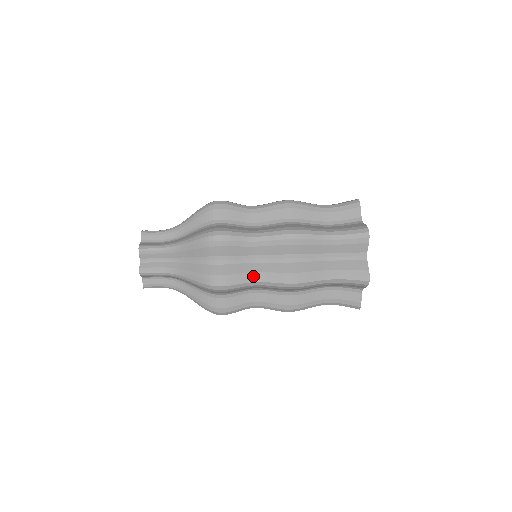
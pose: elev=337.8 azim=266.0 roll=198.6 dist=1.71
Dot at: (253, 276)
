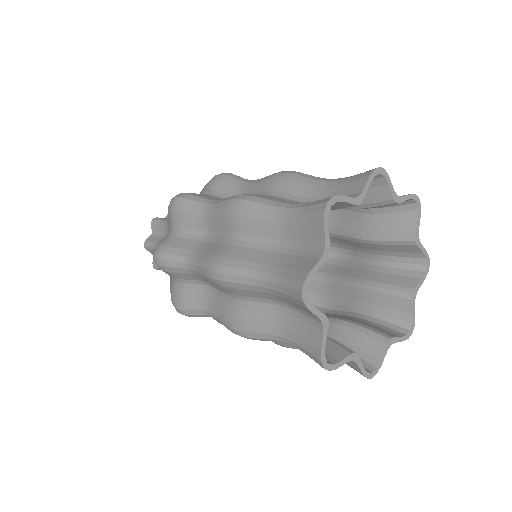
Dot at: (189, 255)
